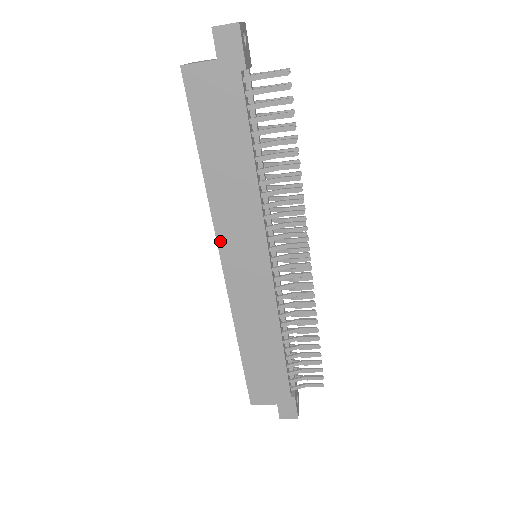
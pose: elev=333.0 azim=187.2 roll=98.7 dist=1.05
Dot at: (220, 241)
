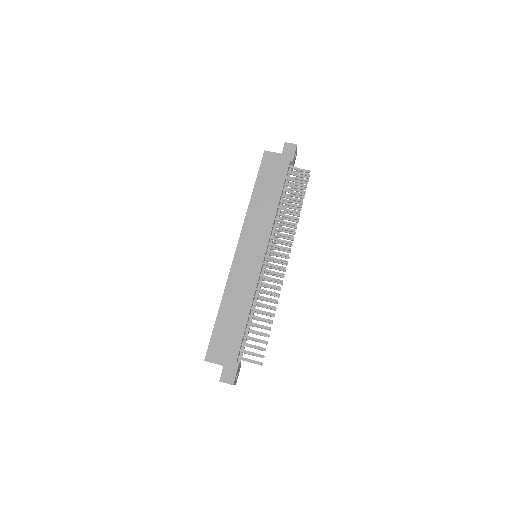
Dot at: (242, 234)
